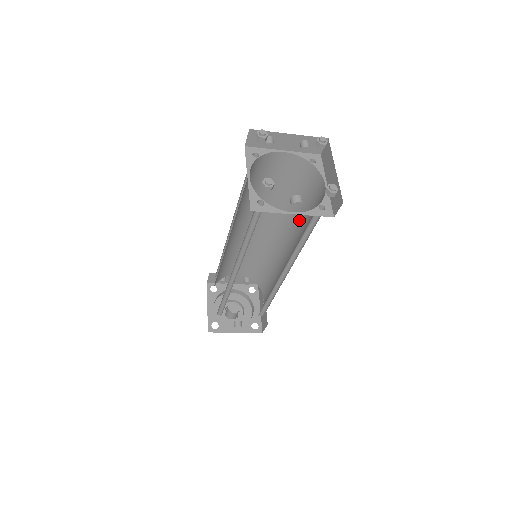
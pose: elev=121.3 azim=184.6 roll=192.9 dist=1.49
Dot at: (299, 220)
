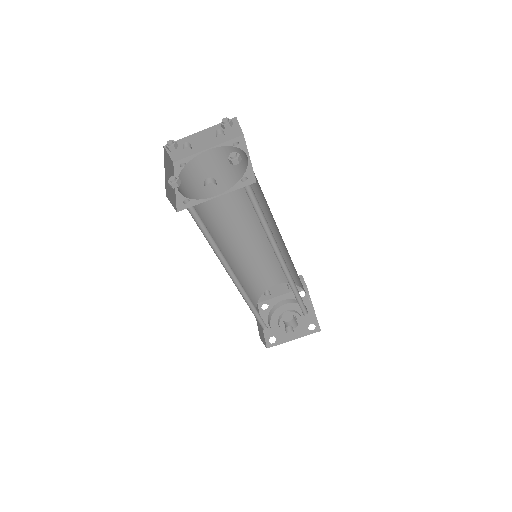
Dot at: (266, 204)
